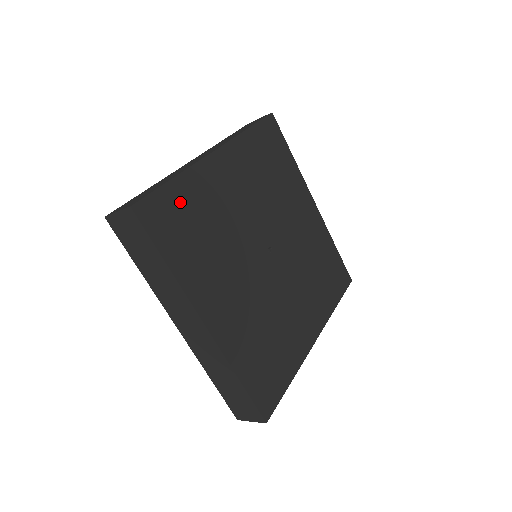
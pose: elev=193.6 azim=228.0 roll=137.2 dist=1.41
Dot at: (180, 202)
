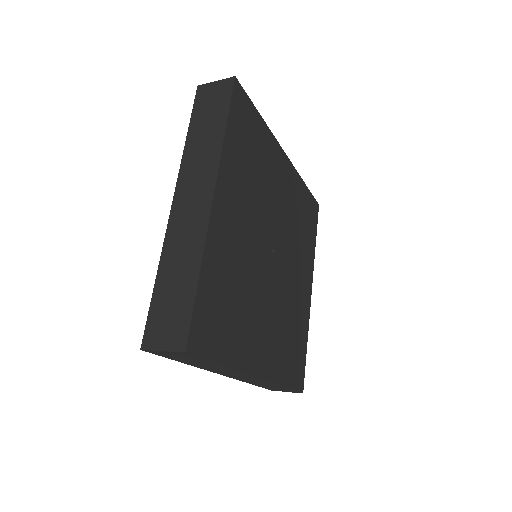
Dot at: (211, 295)
